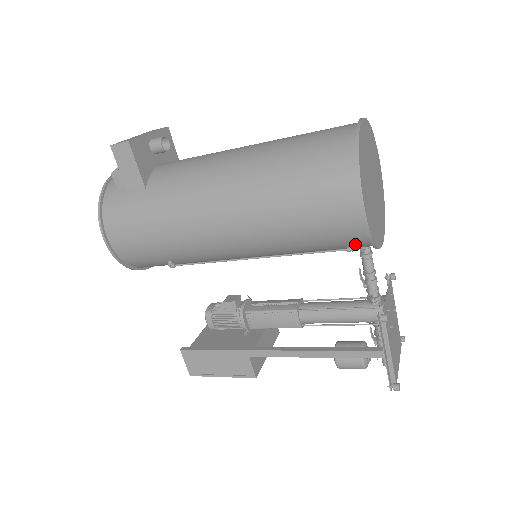
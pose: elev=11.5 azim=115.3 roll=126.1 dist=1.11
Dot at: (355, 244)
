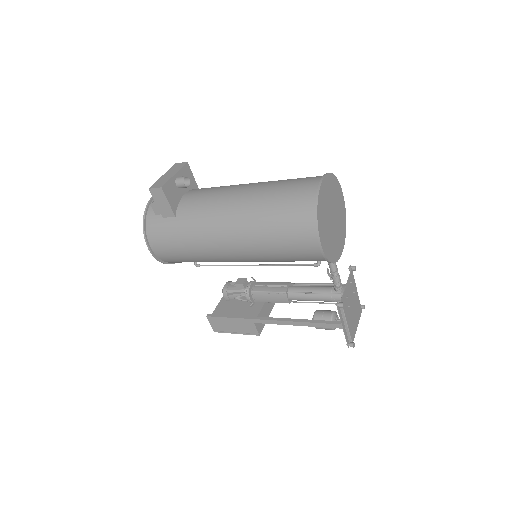
Dot at: (319, 262)
